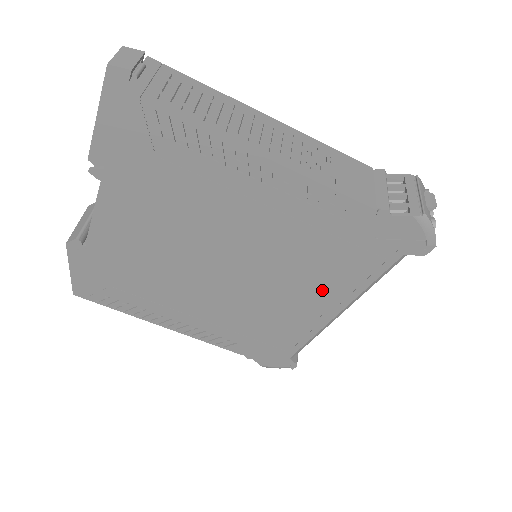
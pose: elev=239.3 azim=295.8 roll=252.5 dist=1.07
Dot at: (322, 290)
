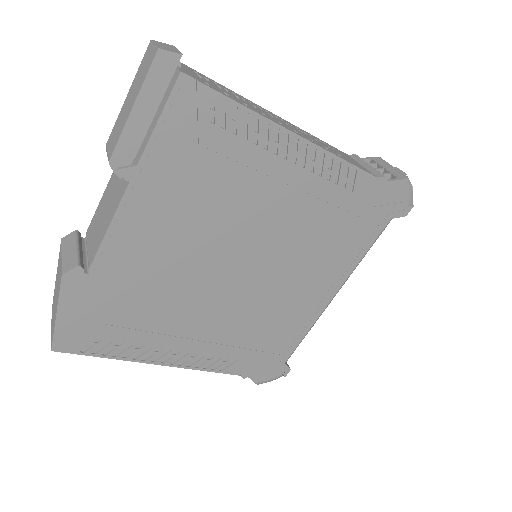
Dot at: (325, 272)
